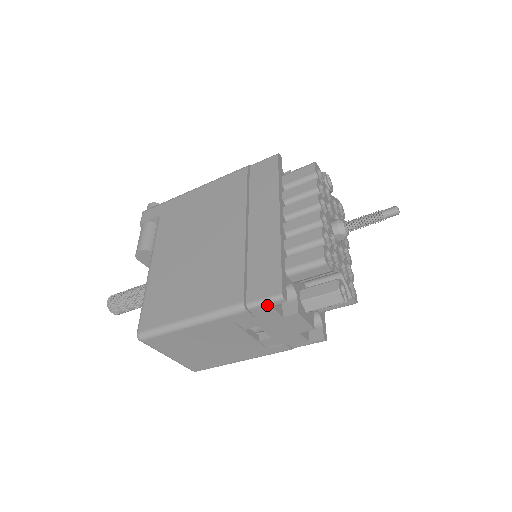
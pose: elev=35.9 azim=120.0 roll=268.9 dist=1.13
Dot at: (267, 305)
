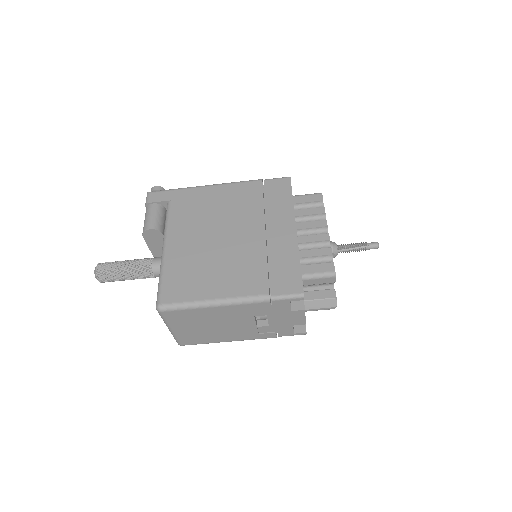
Dot at: (288, 300)
